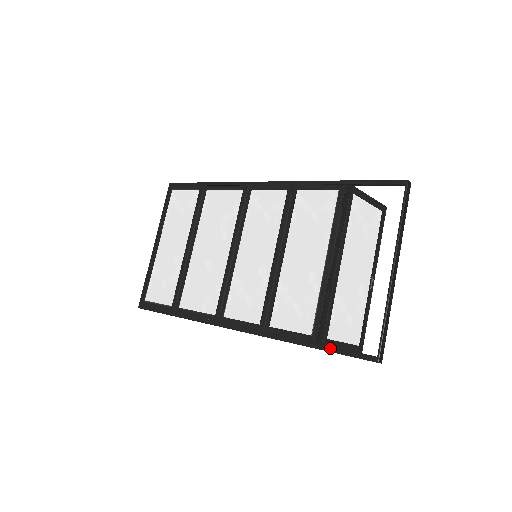
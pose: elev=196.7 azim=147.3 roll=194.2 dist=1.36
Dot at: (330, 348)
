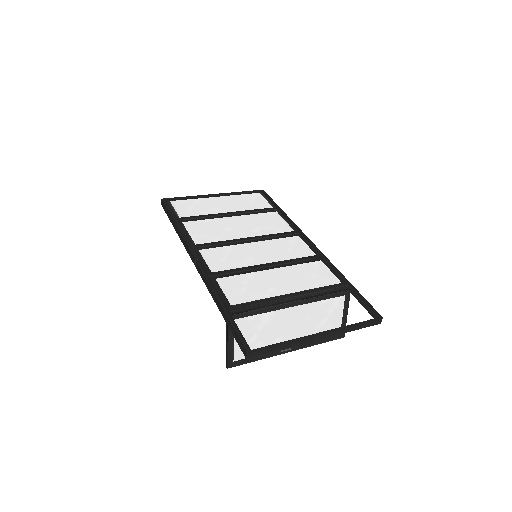
Dot at: (232, 319)
